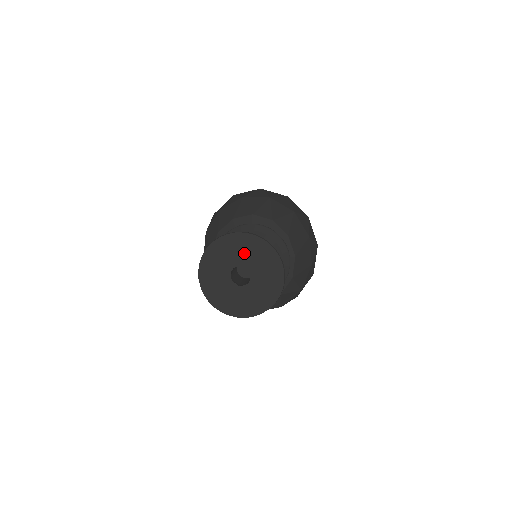
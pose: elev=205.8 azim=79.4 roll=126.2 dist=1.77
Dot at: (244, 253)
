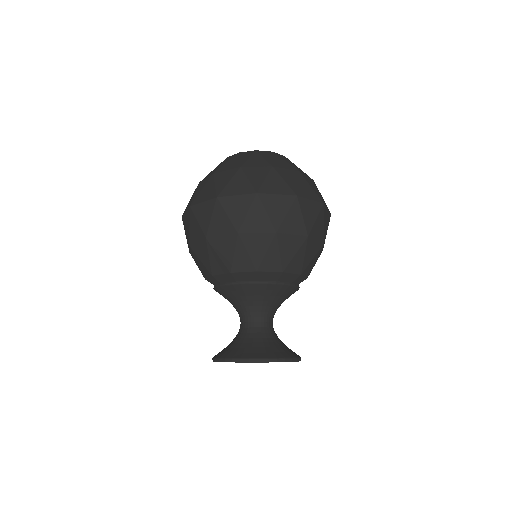
Dot at: occluded
